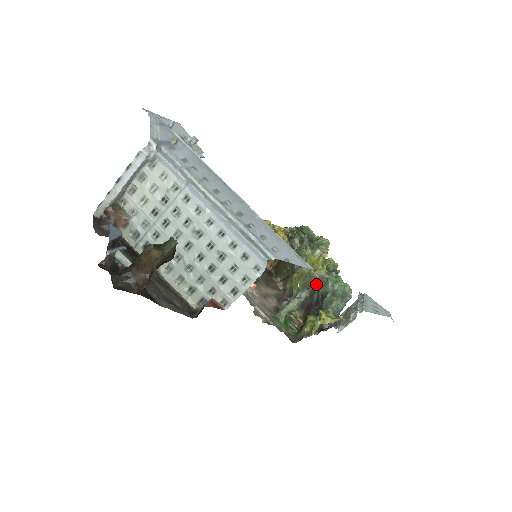
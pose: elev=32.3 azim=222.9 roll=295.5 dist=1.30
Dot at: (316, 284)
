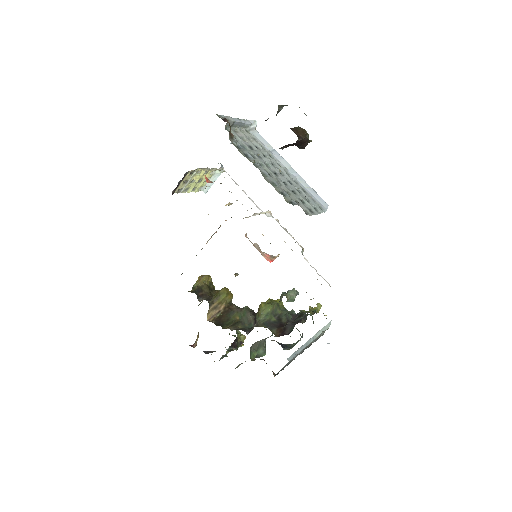
Dot at: (281, 313)
